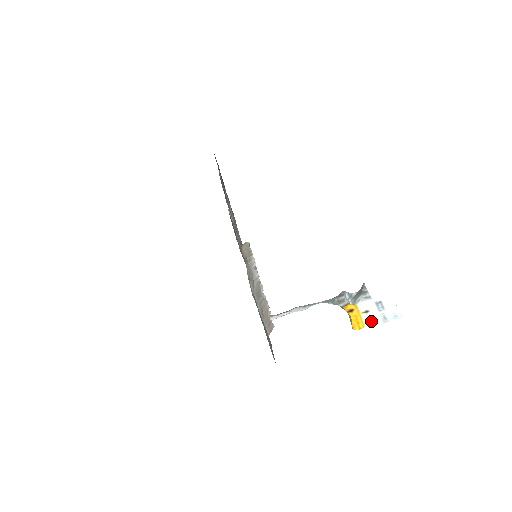
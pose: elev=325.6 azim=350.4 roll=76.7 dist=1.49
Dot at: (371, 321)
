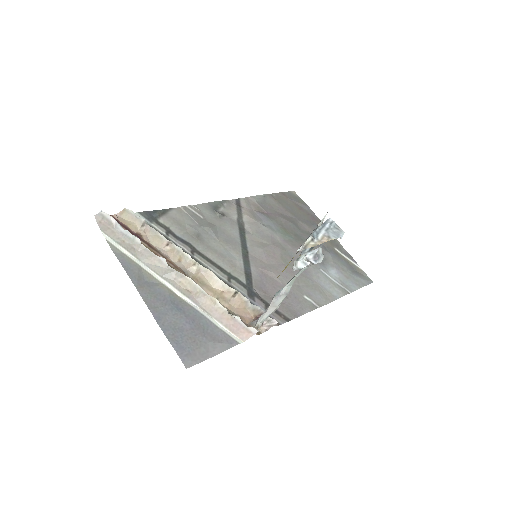
Dot at: occluded
